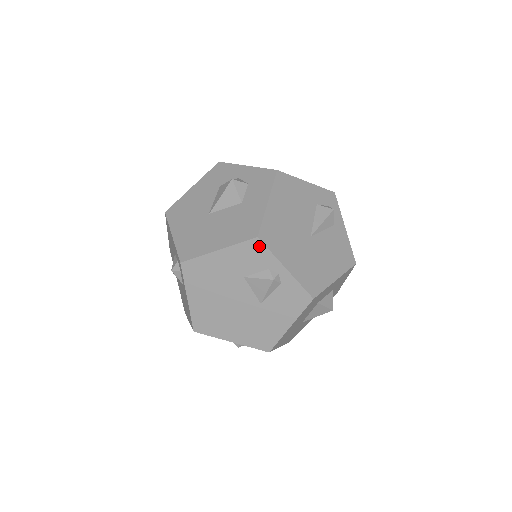
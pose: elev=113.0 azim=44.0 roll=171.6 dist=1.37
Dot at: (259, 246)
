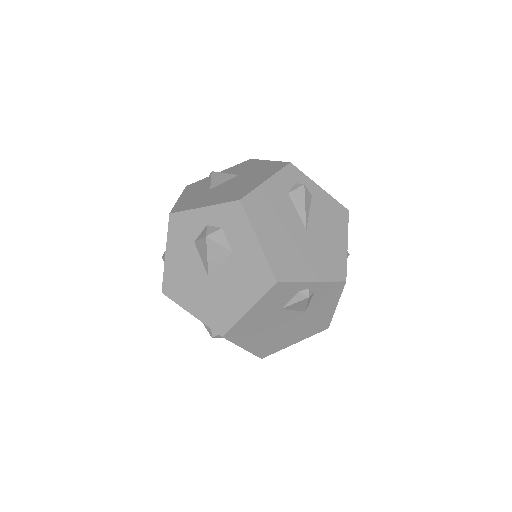
Dot at: (282, 286)
